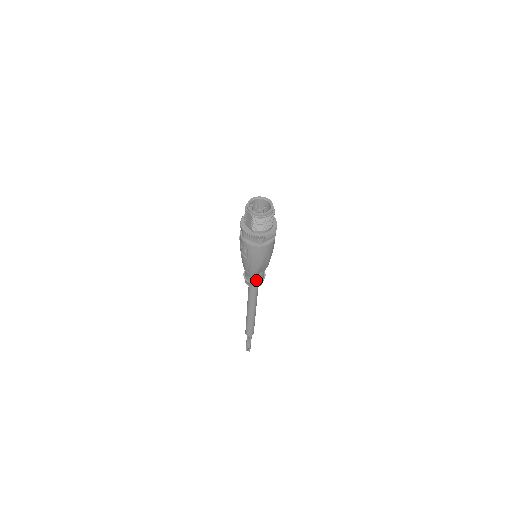
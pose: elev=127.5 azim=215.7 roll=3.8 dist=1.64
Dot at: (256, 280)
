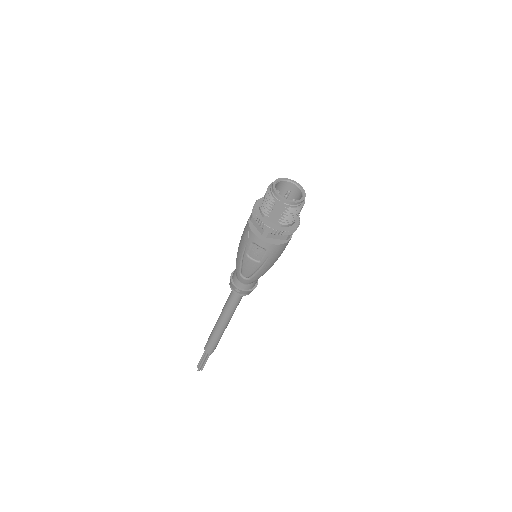
Dot at: (253, 286)
